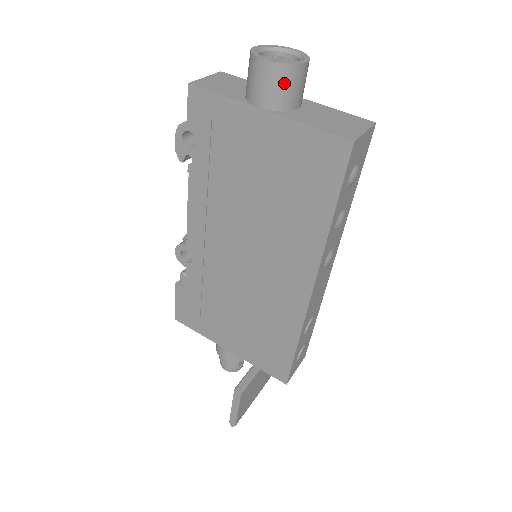
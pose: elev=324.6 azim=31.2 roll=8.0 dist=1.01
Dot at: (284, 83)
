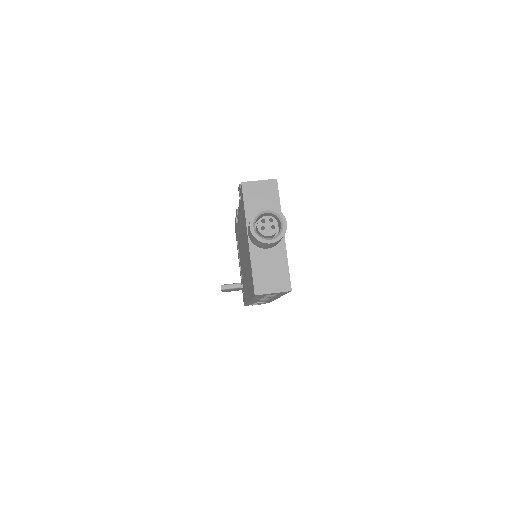
Dot at: (255, 241)
